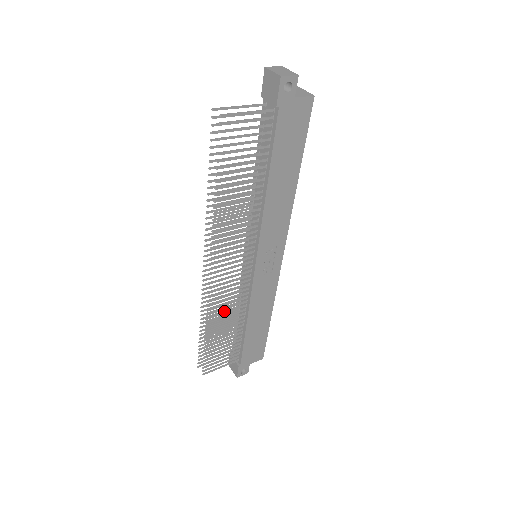
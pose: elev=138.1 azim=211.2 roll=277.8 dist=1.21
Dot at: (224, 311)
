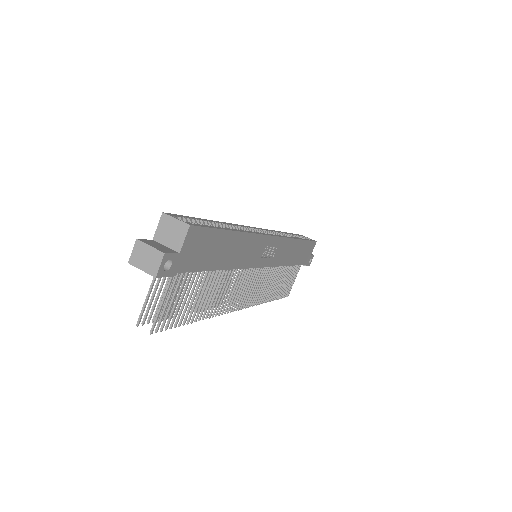
Dot at: occluded
